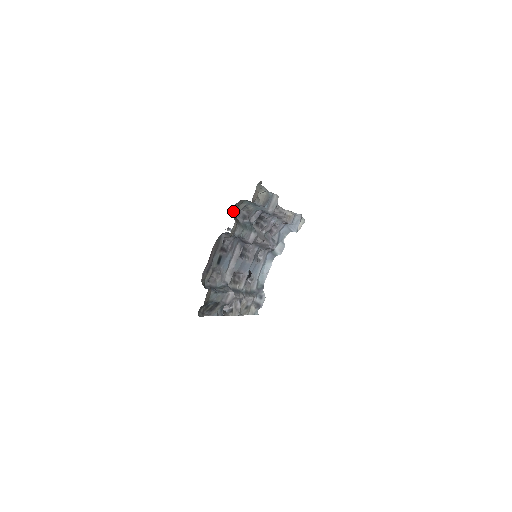
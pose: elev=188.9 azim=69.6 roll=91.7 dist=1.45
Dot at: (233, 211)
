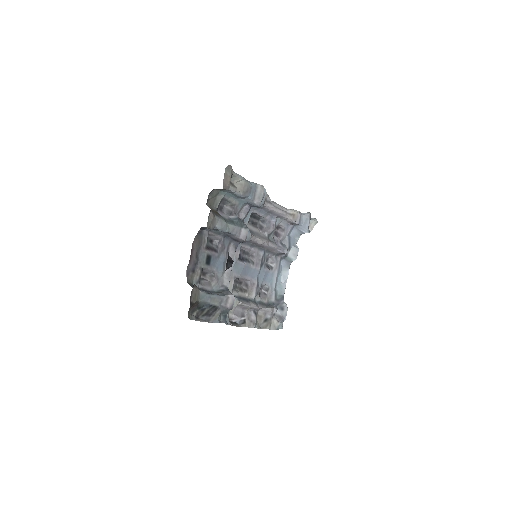
Dot at: (209, 204)
